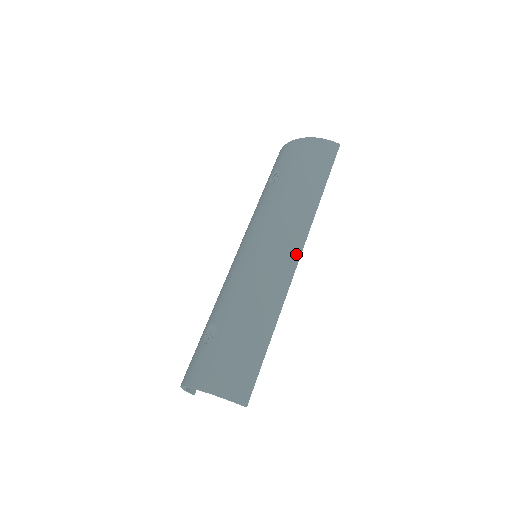
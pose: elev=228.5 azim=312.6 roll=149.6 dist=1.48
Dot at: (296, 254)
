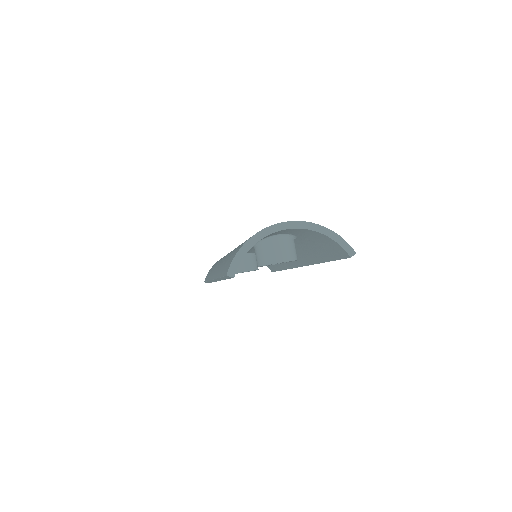
Dot at: occluded
